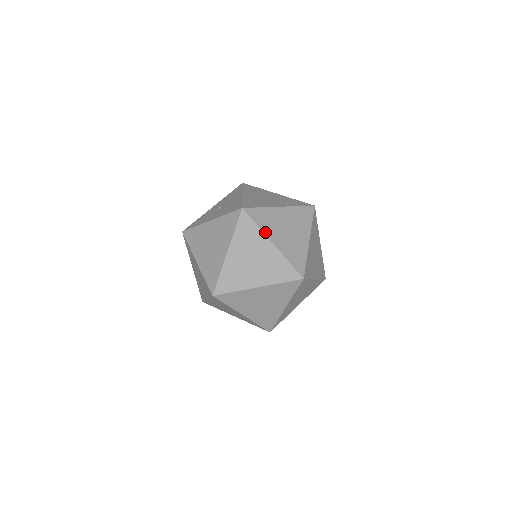
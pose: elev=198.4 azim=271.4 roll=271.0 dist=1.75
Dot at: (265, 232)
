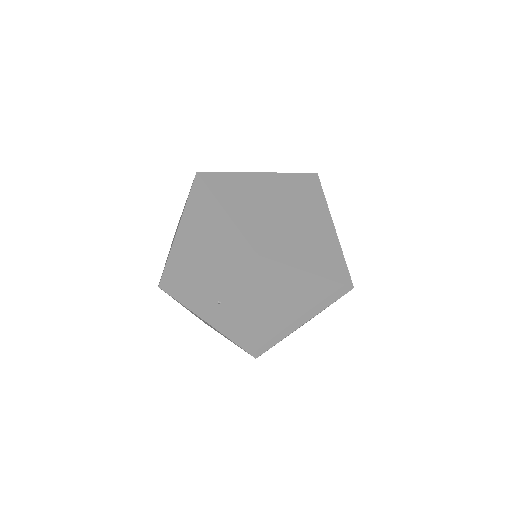
Dot at: occluded
